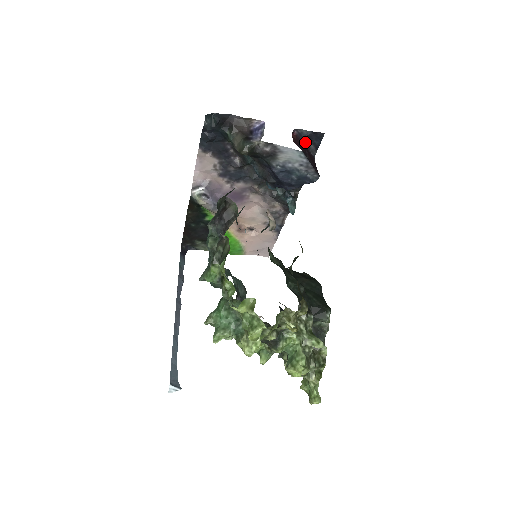
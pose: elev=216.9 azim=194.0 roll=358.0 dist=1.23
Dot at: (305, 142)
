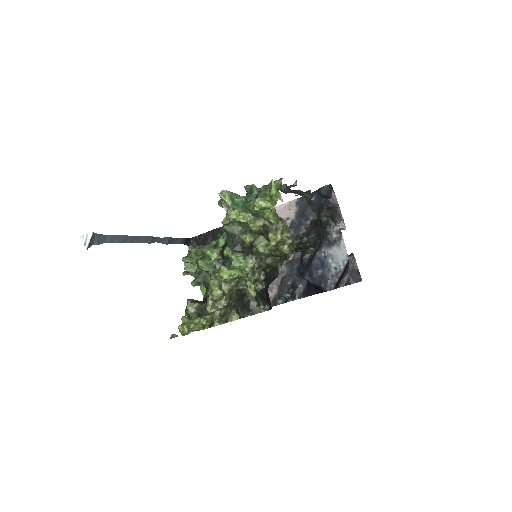
Dot at: (347, 270)
